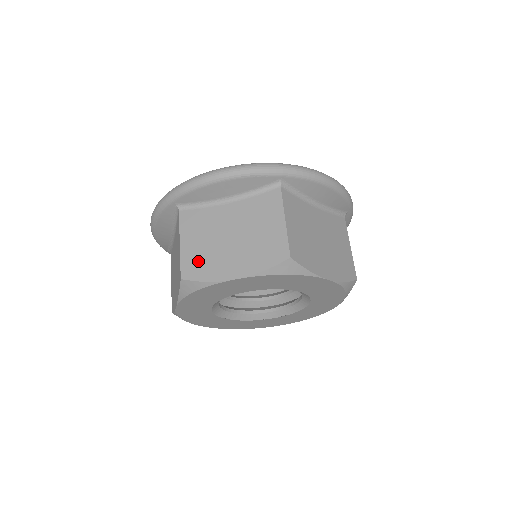
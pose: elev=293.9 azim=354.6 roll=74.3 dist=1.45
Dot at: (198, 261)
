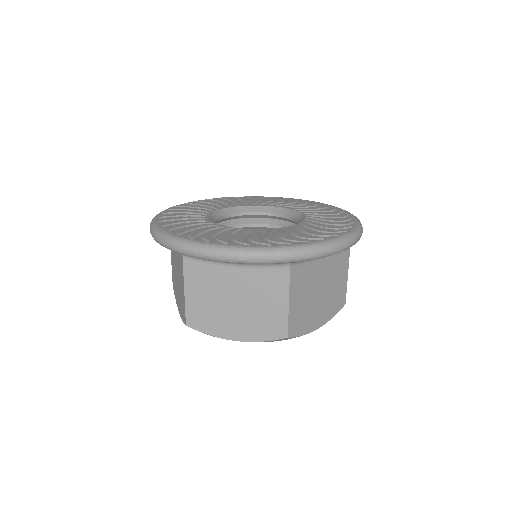
Dot at: (174, 281)
